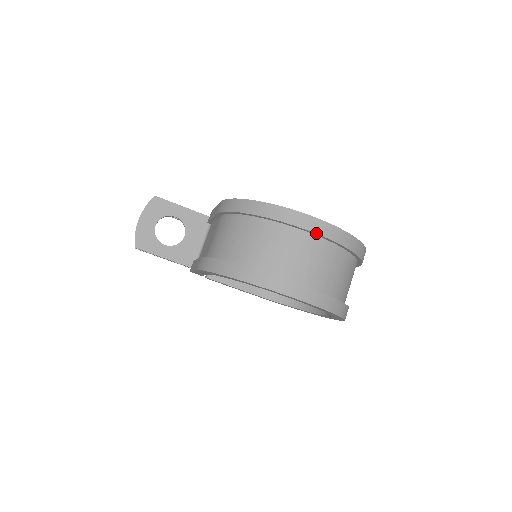
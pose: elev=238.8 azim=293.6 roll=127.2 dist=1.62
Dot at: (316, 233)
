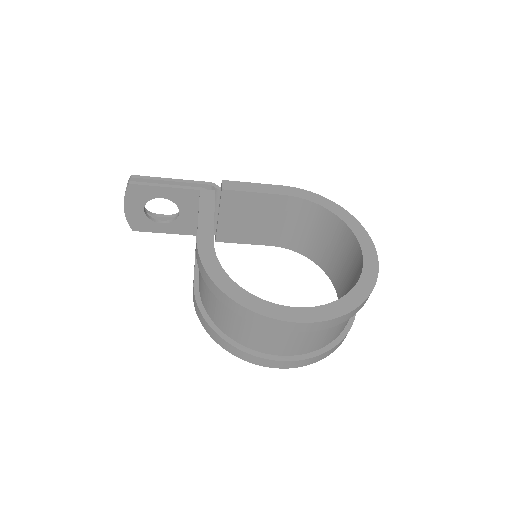
Dot at: occluded
